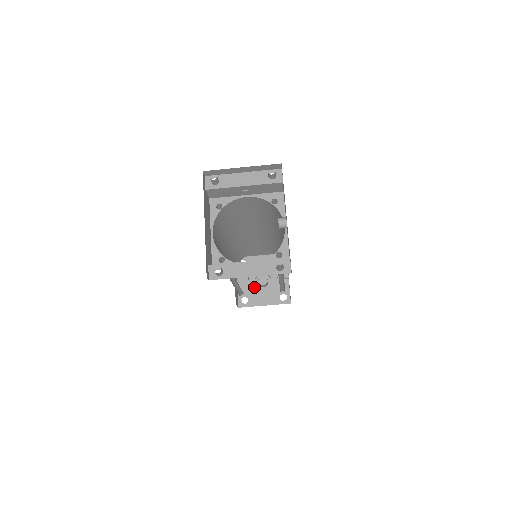
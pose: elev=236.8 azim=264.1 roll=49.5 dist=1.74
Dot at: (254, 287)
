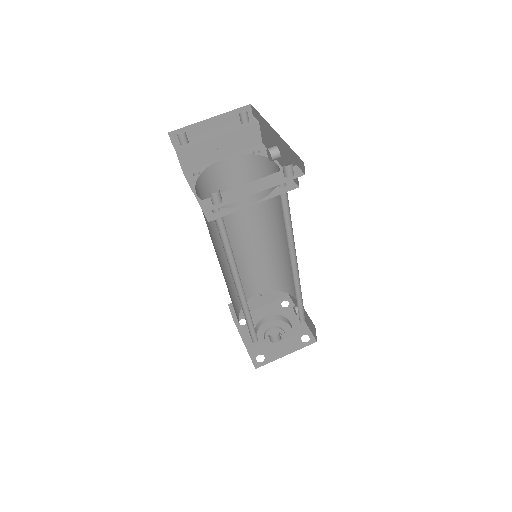
Dot at: (266, 344)
